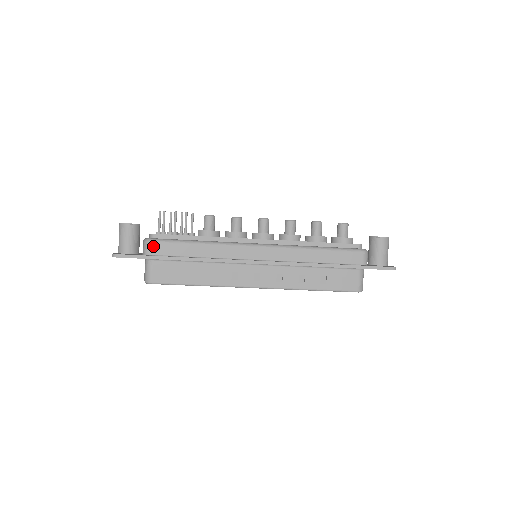
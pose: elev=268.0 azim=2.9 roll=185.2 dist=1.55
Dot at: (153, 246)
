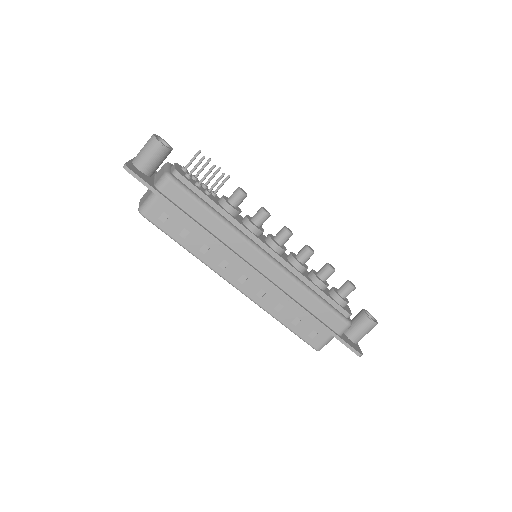
Dot at: (170, 186)
